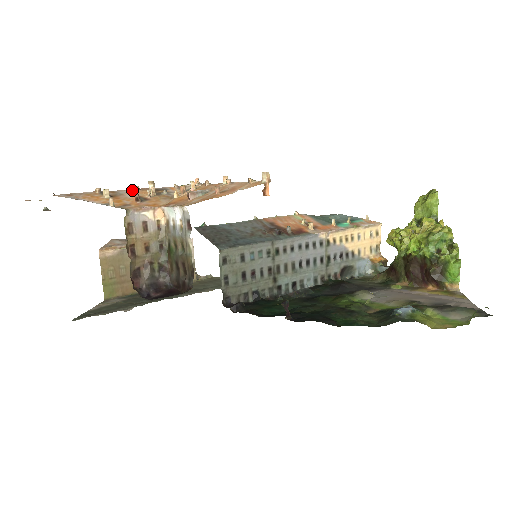
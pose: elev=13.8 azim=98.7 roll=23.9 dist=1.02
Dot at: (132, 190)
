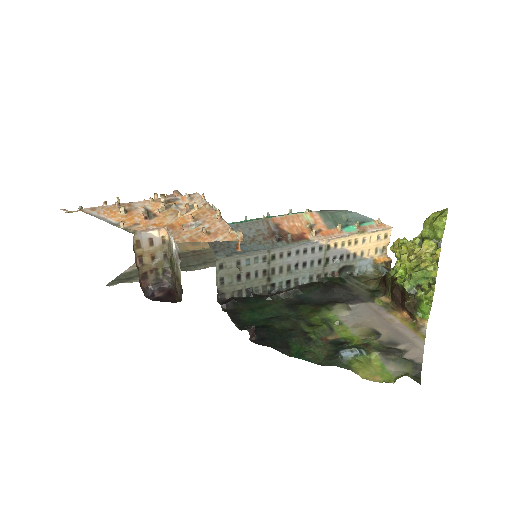
Dot at: (147, 202)
